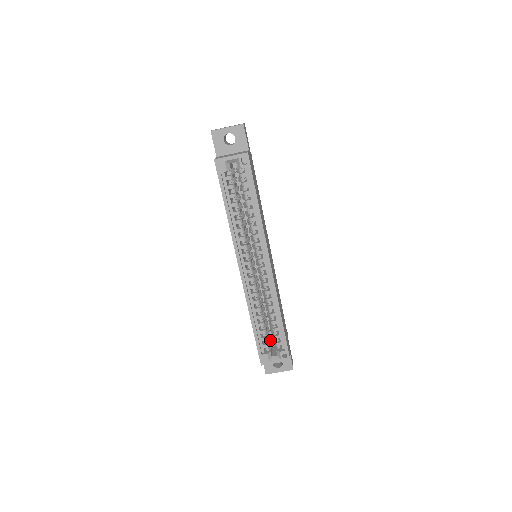
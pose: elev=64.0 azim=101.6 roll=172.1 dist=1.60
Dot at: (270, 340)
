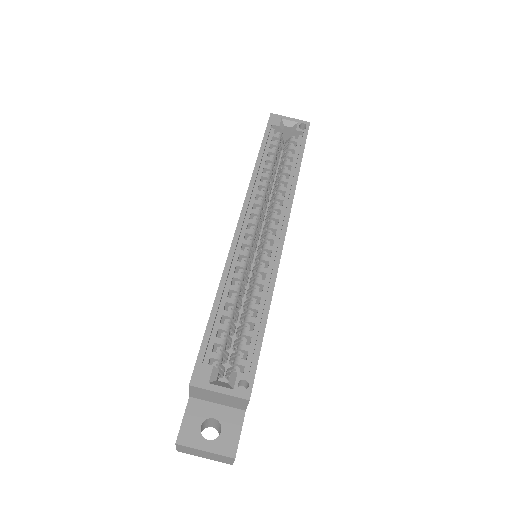
Dot at: occluded
